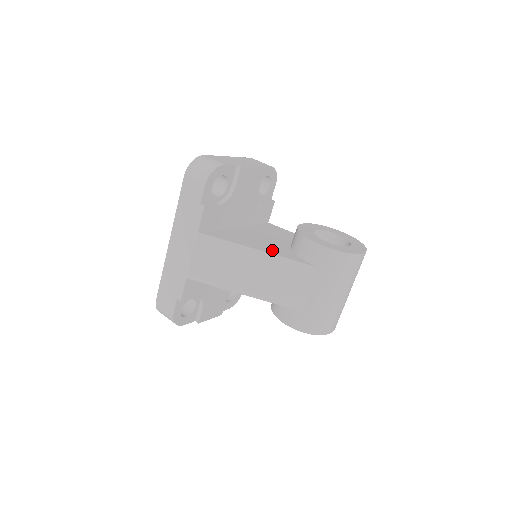
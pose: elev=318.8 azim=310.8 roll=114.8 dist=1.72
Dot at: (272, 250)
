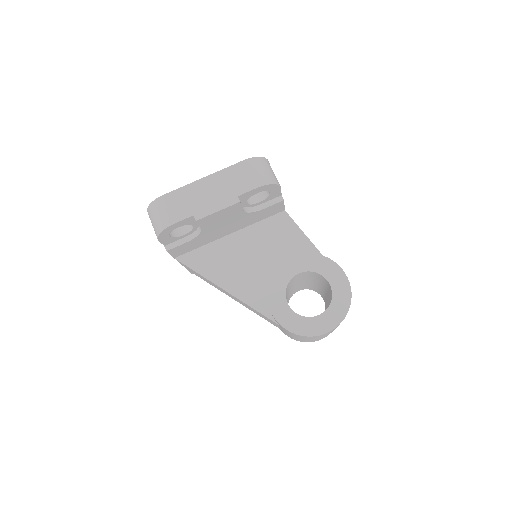
Dot at: (242, 289)
